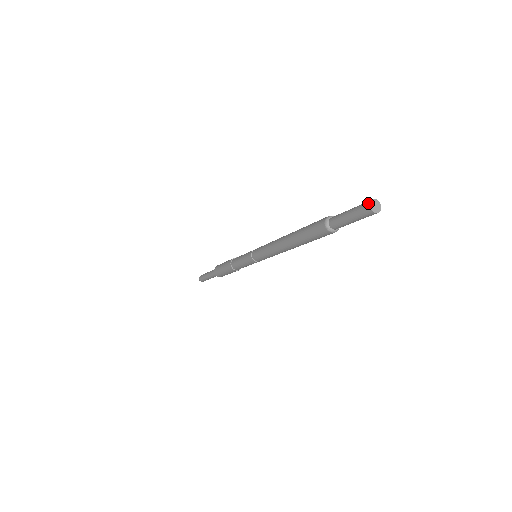
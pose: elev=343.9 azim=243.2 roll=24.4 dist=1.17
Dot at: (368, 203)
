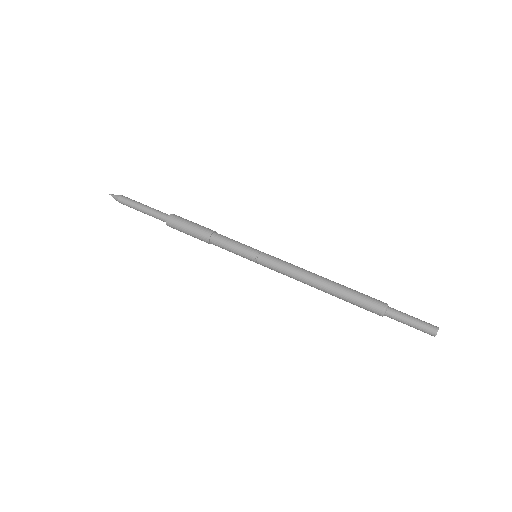
Dot at: (435, 334)
